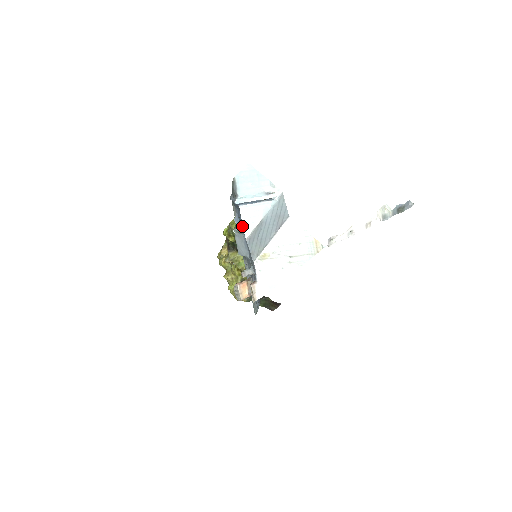
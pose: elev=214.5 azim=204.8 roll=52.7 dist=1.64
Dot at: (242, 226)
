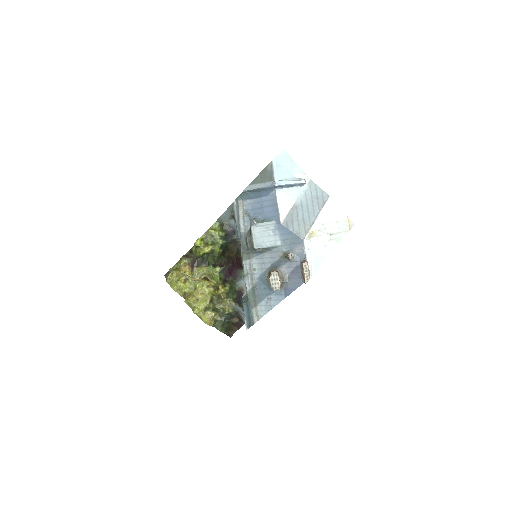
Dot at: (271, 212)
